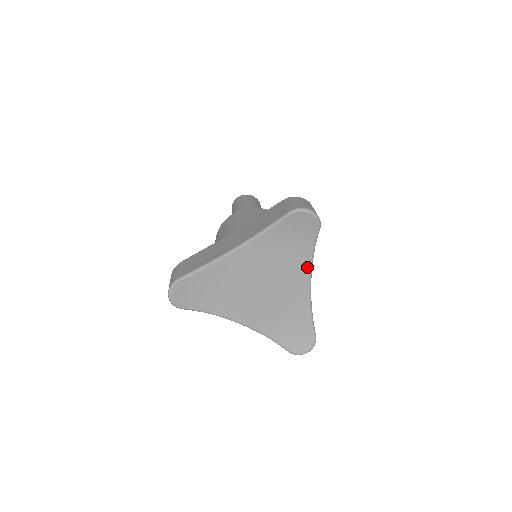
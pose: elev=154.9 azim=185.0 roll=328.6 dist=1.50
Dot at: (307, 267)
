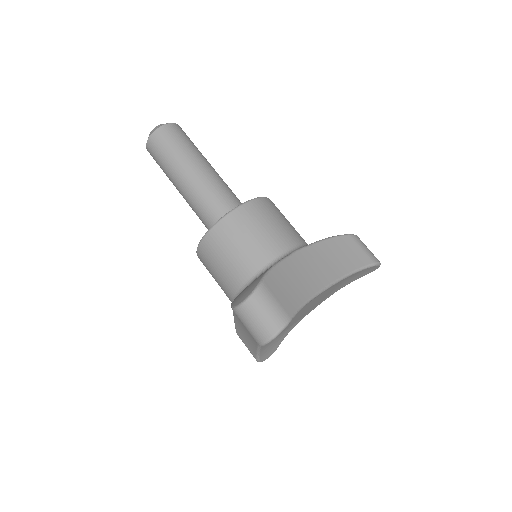
Dot at: occluded
